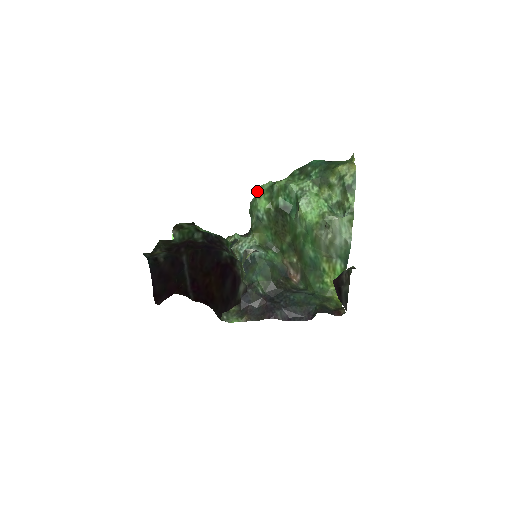
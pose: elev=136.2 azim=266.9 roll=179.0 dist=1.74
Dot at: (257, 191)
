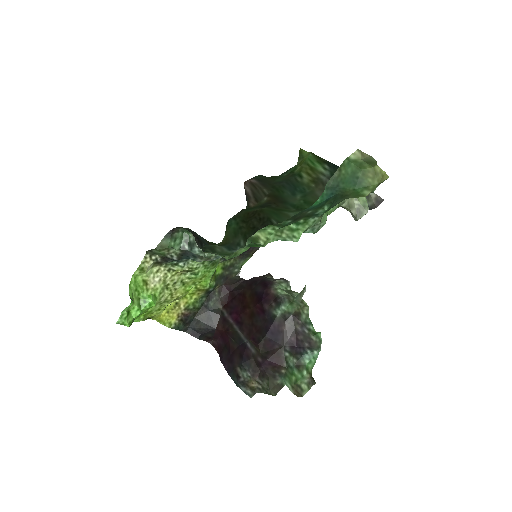
Dot at: (228, 258)
